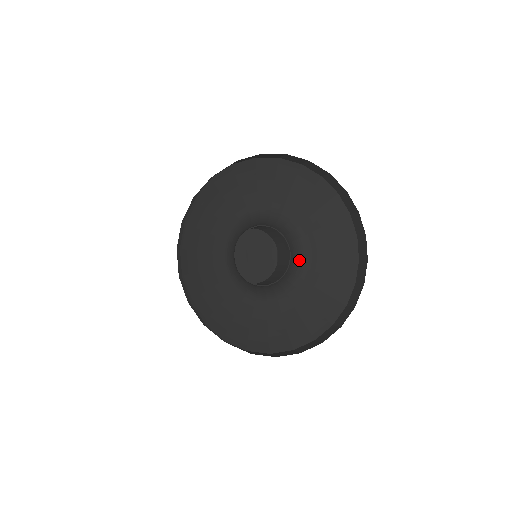
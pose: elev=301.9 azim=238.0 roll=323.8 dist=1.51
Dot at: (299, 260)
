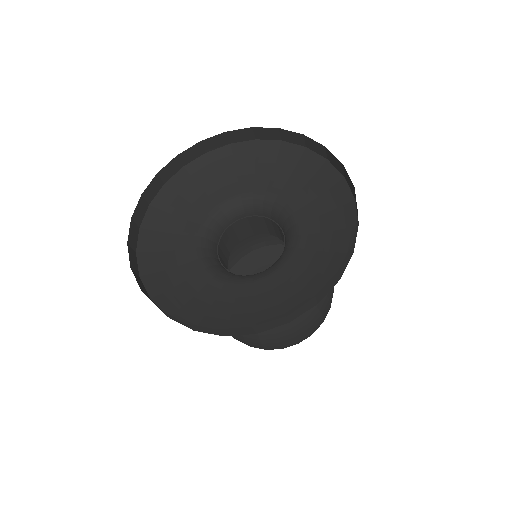
Dot at: (286, 223)
